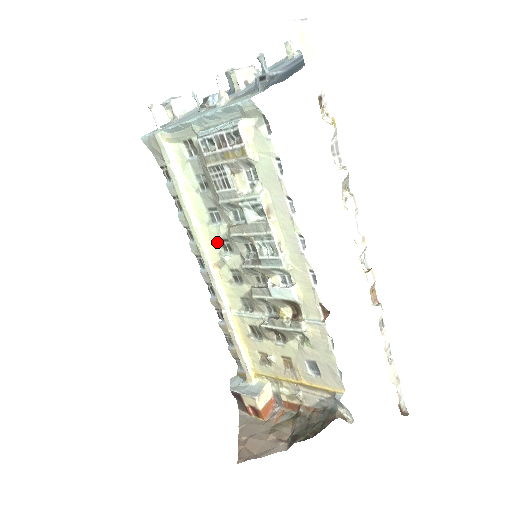
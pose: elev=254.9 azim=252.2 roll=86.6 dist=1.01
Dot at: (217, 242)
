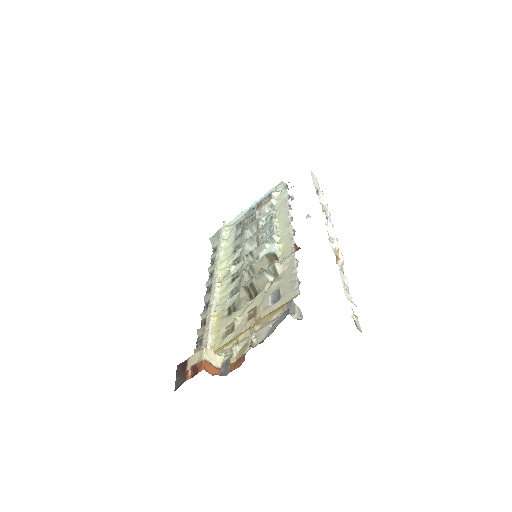
Dot at: (230, 264)
